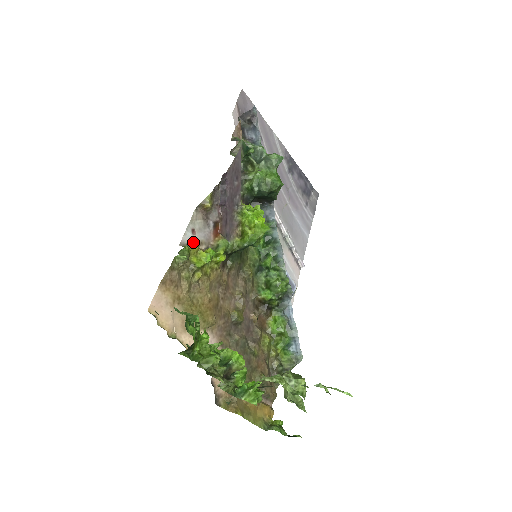
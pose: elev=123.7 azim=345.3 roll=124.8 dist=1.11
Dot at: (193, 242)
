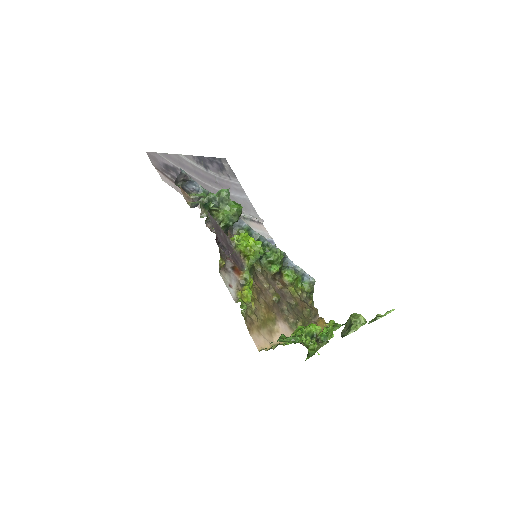
Dot at: (236, 292)
